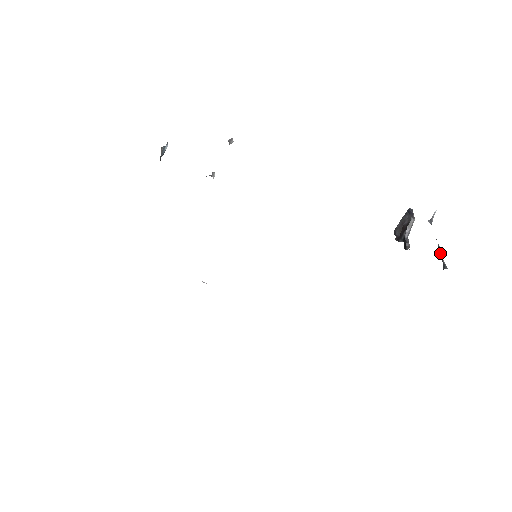
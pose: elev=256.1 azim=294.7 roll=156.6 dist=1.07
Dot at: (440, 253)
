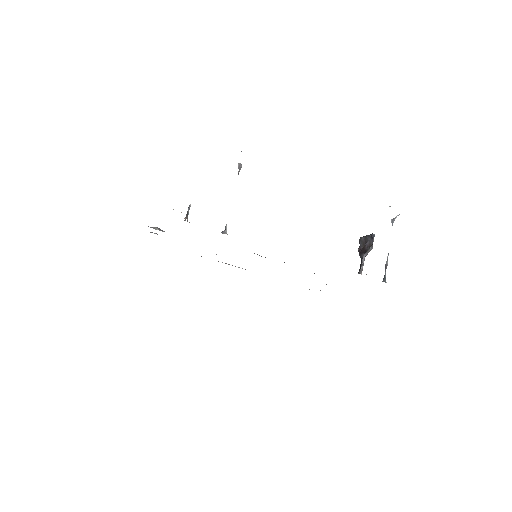
Dot at: (386, 263)
